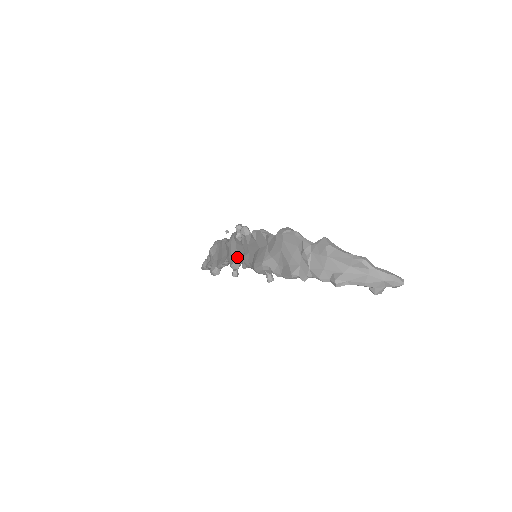
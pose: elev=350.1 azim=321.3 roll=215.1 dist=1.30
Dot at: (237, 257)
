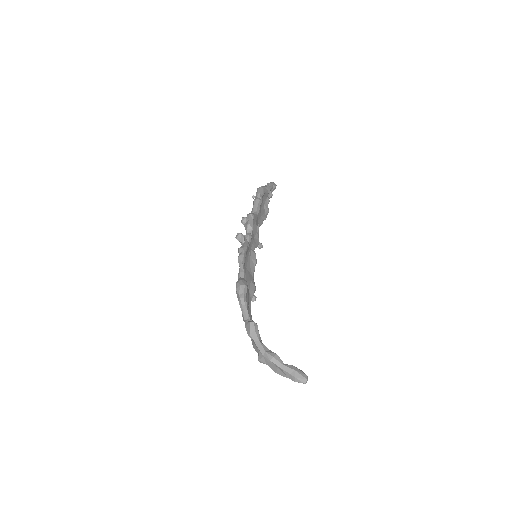
Dot at: occluded
